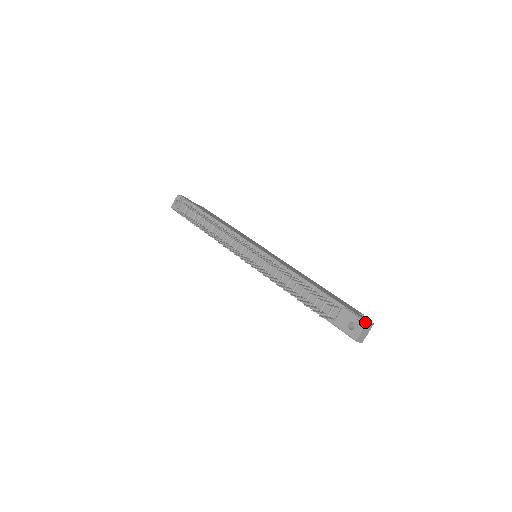
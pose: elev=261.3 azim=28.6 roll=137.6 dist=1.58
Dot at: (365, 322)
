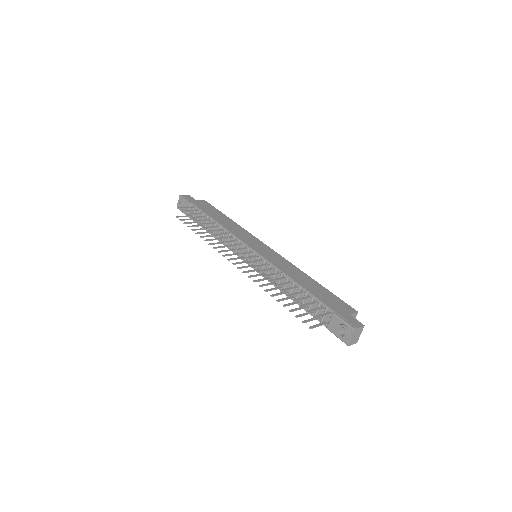
Dot at: (353, 329)
